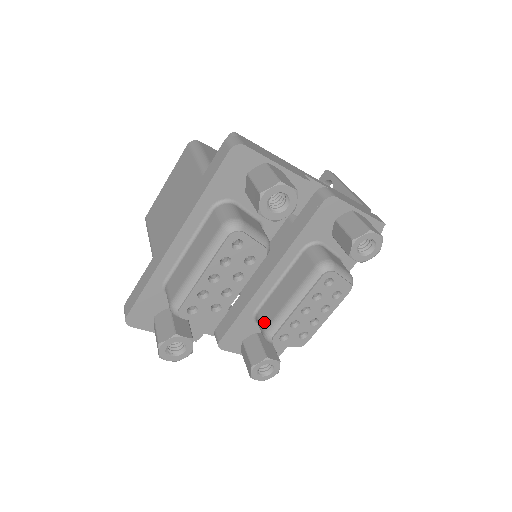
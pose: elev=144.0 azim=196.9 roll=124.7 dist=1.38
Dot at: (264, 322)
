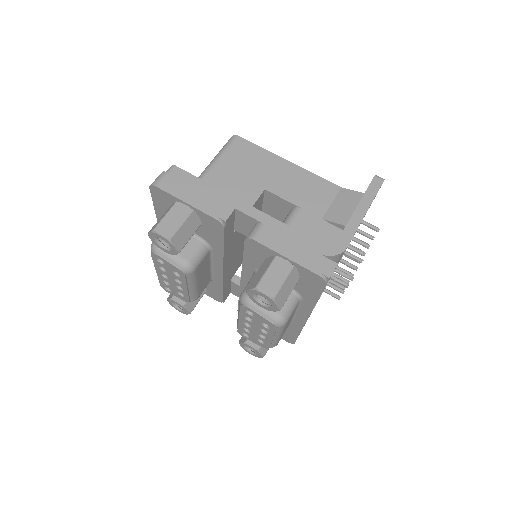
Dot at: occluded
